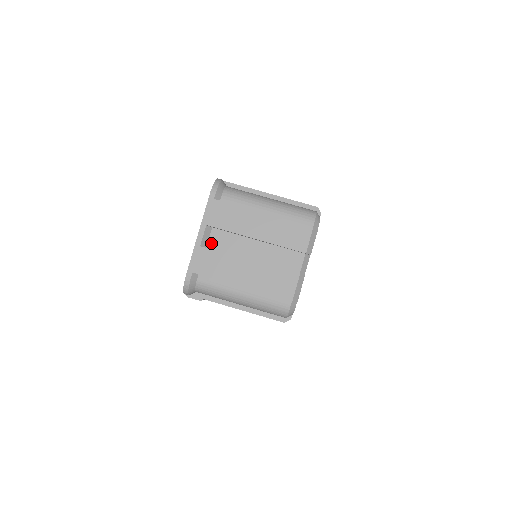
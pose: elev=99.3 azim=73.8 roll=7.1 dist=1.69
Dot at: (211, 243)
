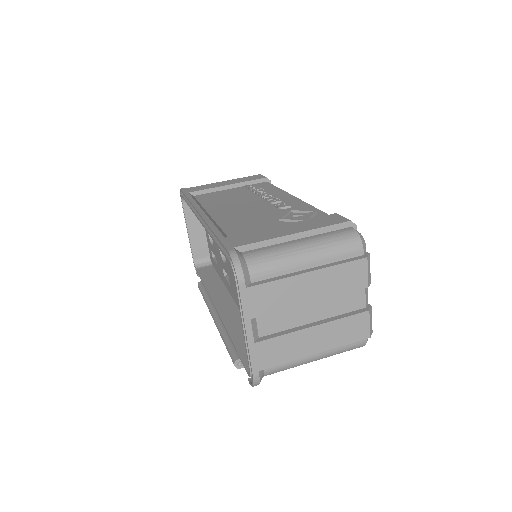
Dot at: (262, 330)
